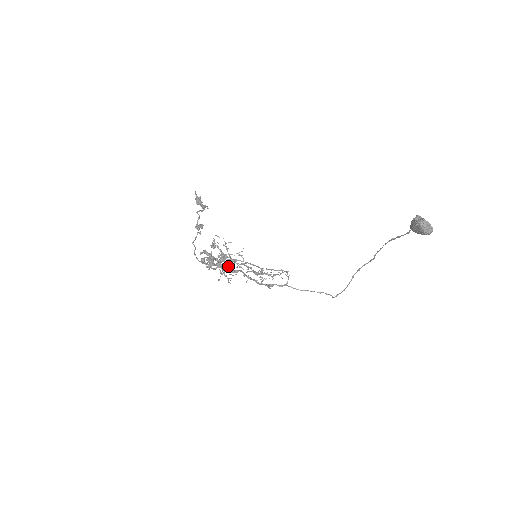
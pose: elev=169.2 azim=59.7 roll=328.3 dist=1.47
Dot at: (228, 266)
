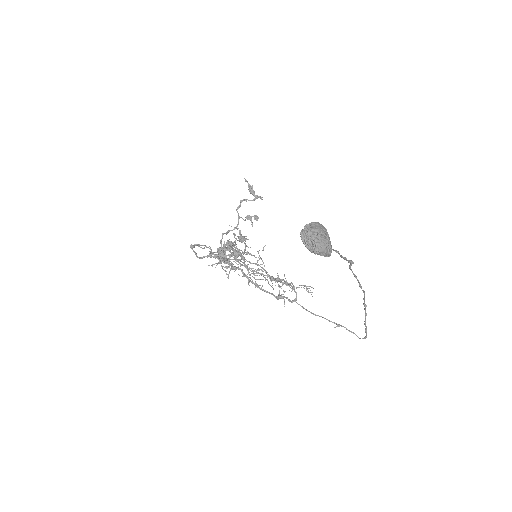
Dot at: (227, 260)
